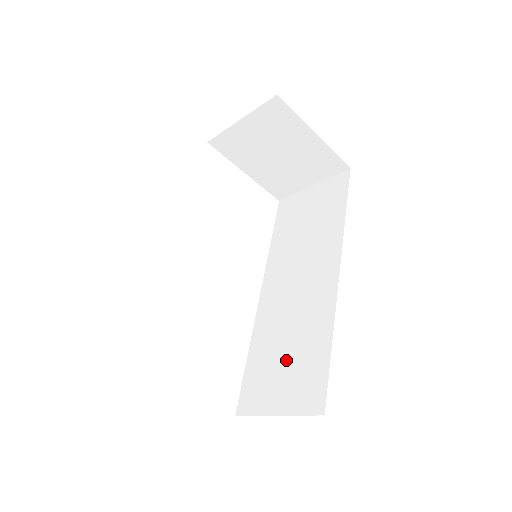
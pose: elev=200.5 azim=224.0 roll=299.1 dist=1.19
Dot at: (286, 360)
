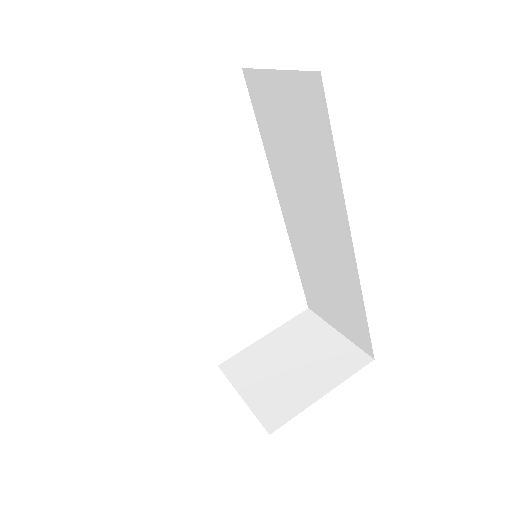
Dot at: (331, 296)
